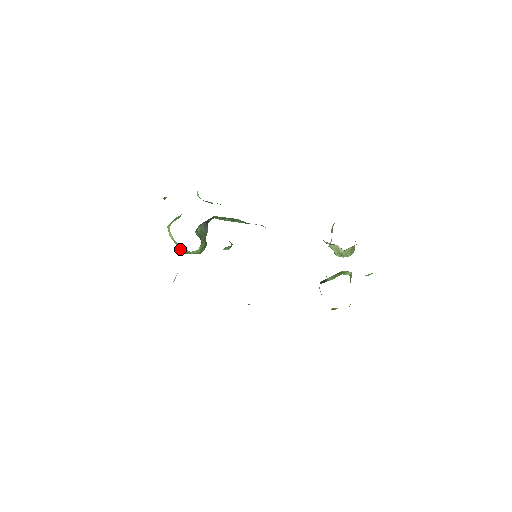
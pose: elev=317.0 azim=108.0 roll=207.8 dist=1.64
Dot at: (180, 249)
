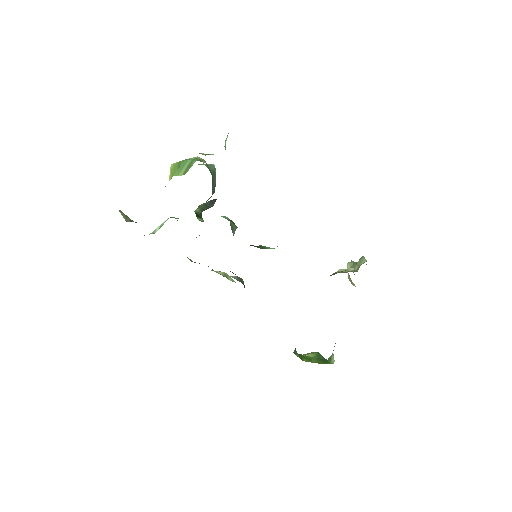
Dot at: occluded
